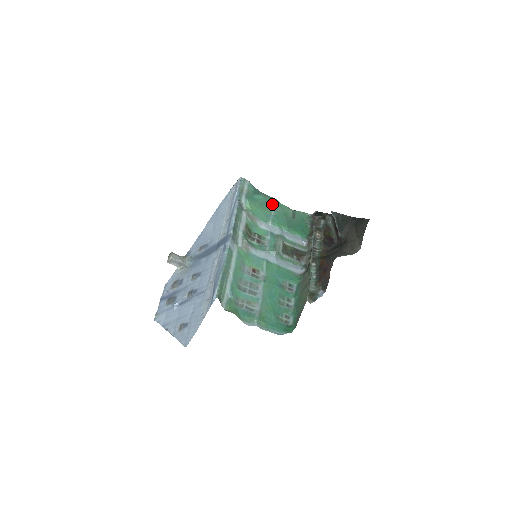
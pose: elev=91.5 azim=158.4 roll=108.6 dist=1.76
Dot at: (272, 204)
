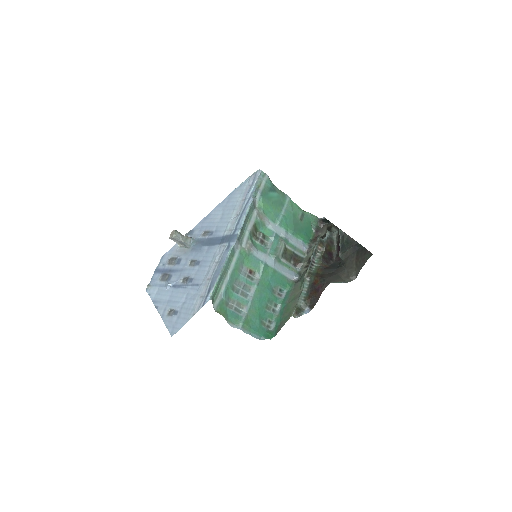
Dot at: (284, 202)
